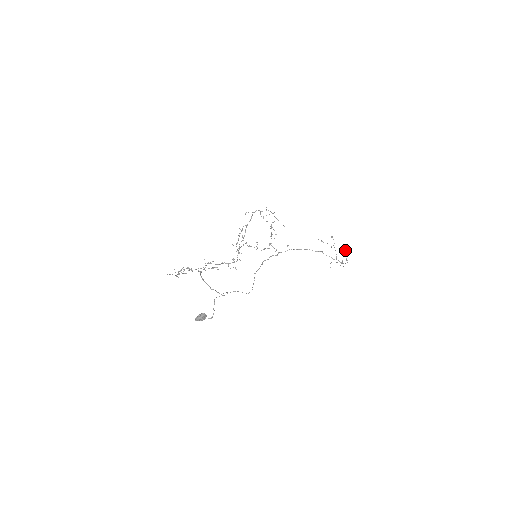
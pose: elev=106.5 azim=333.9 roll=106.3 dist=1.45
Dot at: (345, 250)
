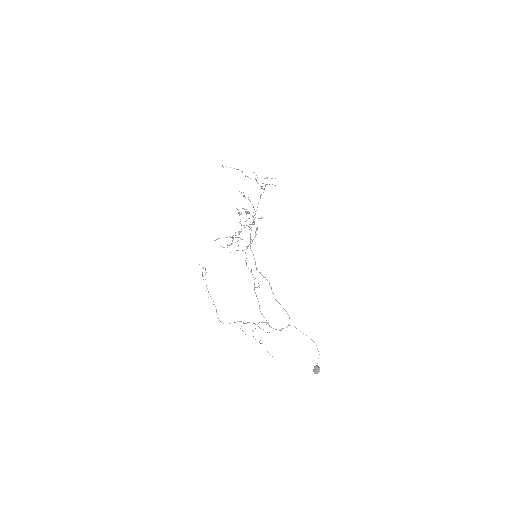
Dot at: occluded
